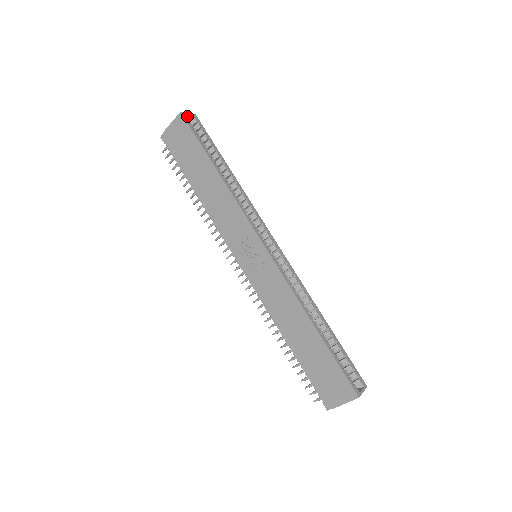
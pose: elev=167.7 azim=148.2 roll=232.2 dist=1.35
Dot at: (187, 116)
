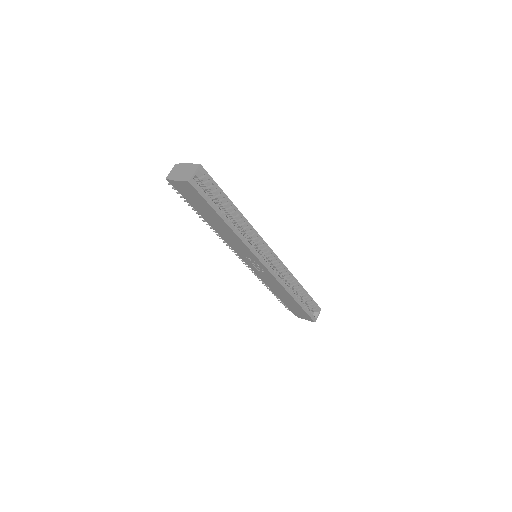
Dot at: (194, 175)
